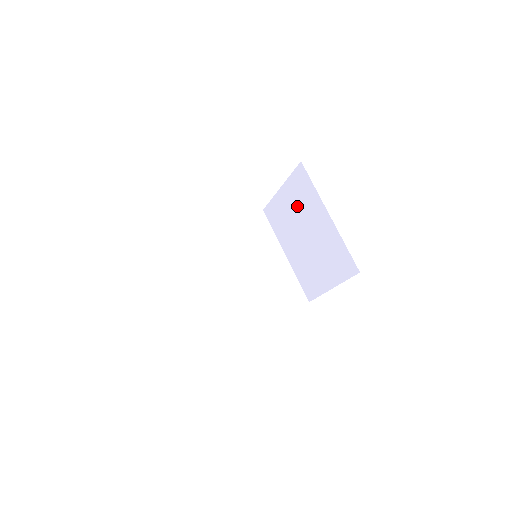
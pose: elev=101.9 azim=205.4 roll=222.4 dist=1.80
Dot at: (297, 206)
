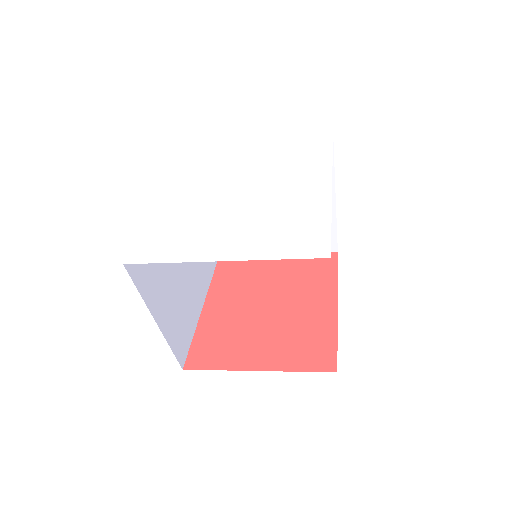
Dot at: occluded
